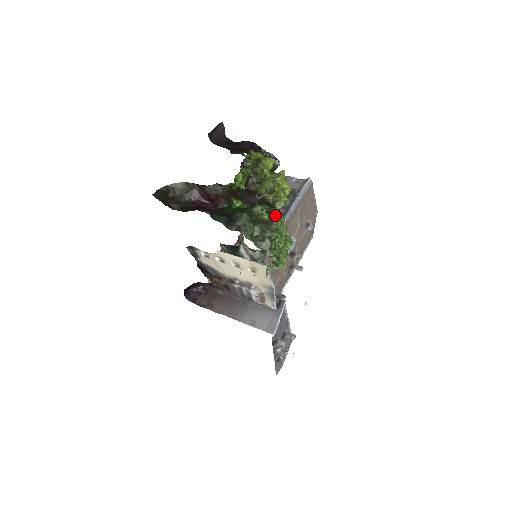
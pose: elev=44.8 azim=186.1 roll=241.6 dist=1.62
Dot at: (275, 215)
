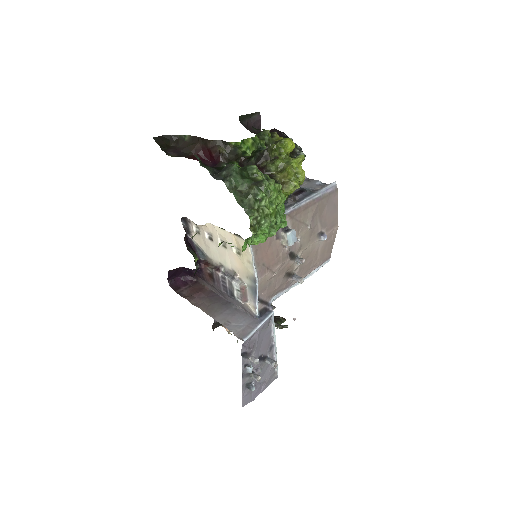
Dot at: occluded
